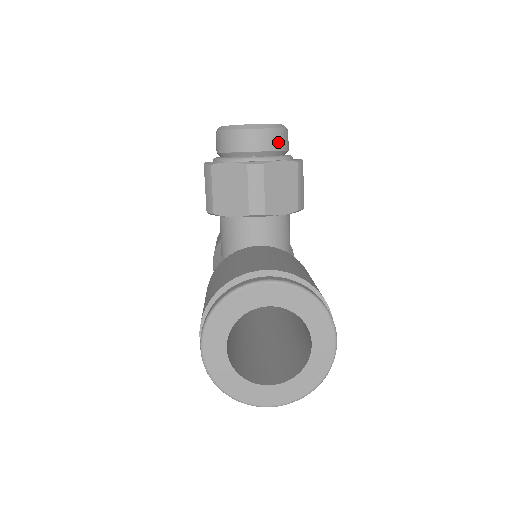
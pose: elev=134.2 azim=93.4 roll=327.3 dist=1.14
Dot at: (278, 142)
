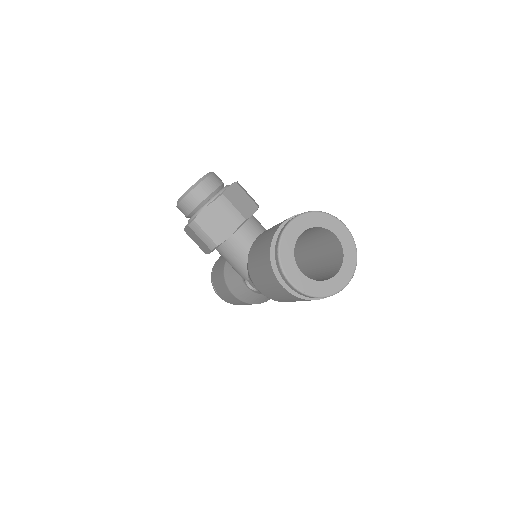
Dot at: (217, 181)
